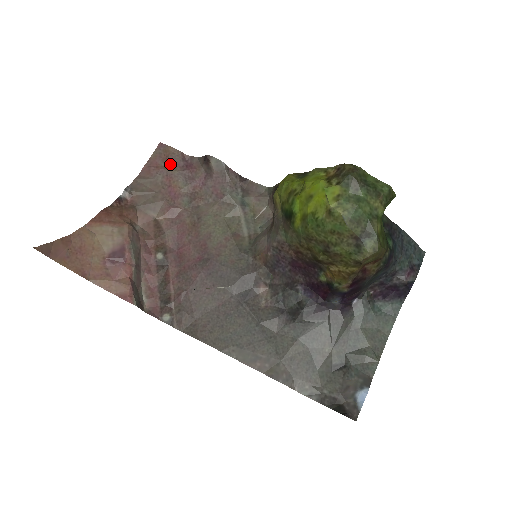
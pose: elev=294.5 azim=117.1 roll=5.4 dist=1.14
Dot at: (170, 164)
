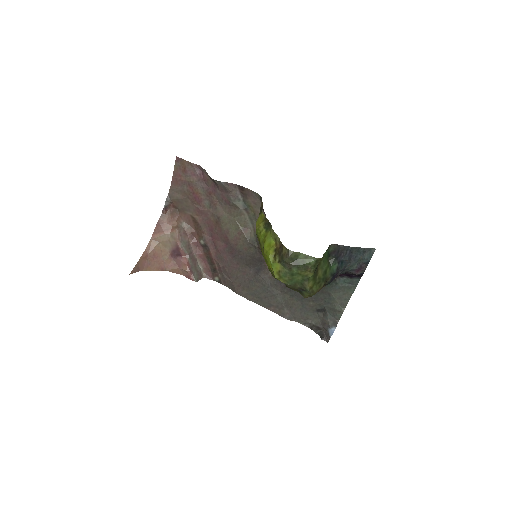
Dot at: (188, 175)
